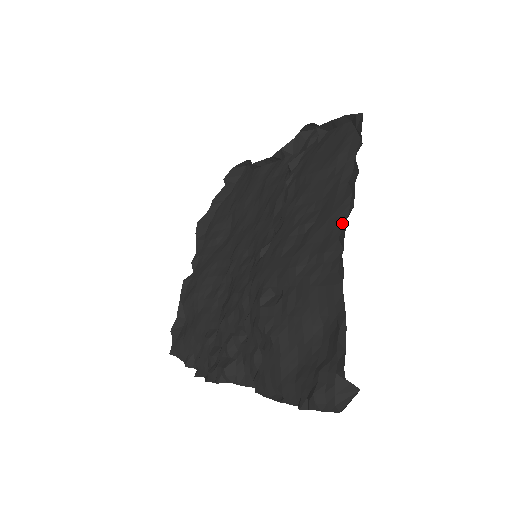
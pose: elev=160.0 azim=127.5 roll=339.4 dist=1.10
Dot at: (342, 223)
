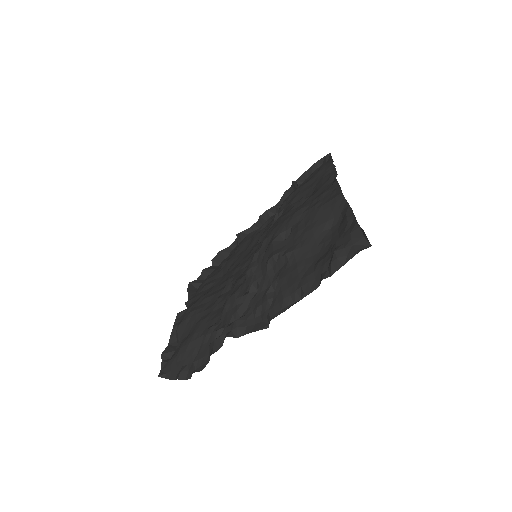
Dot at: (331, 183)
